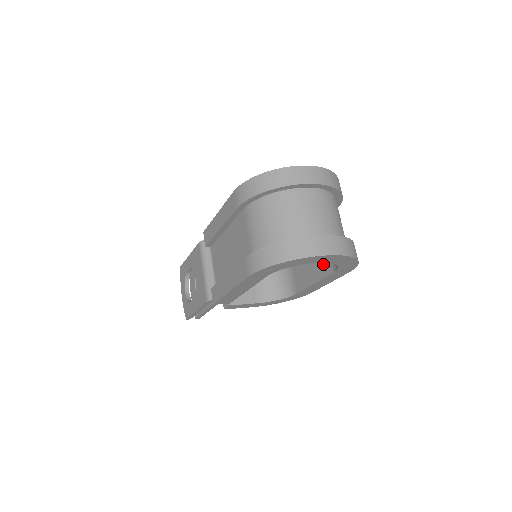
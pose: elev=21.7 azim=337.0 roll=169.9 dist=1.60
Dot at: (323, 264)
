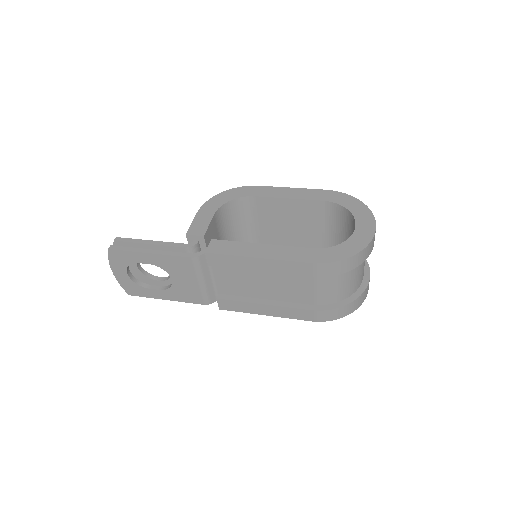
Dot at: occluded
